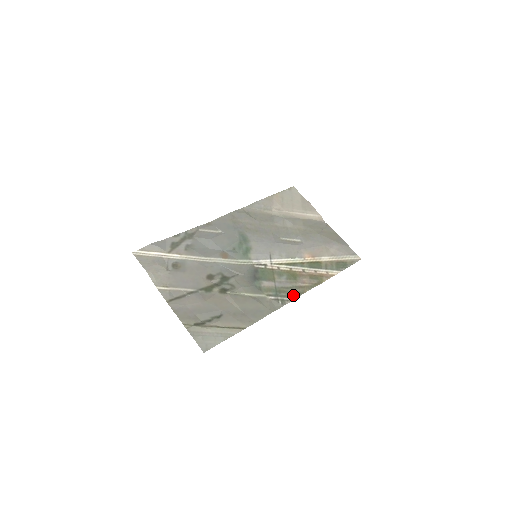
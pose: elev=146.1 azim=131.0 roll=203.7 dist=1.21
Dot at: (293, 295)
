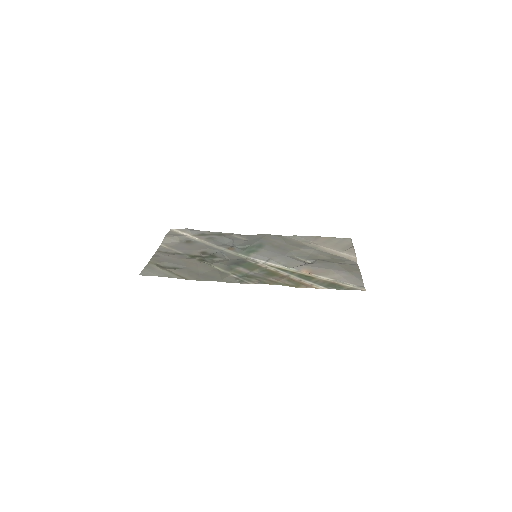
Dot at: (256, 282)
